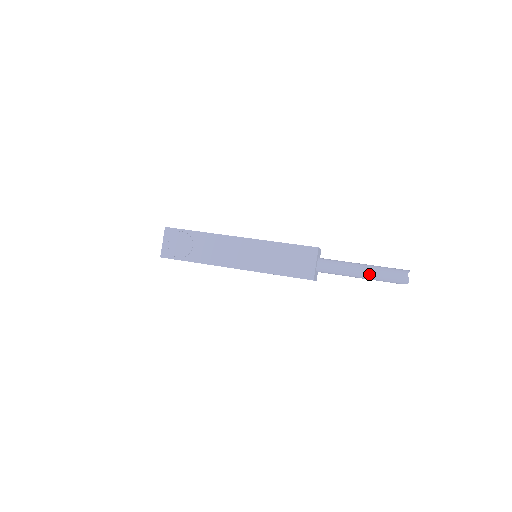
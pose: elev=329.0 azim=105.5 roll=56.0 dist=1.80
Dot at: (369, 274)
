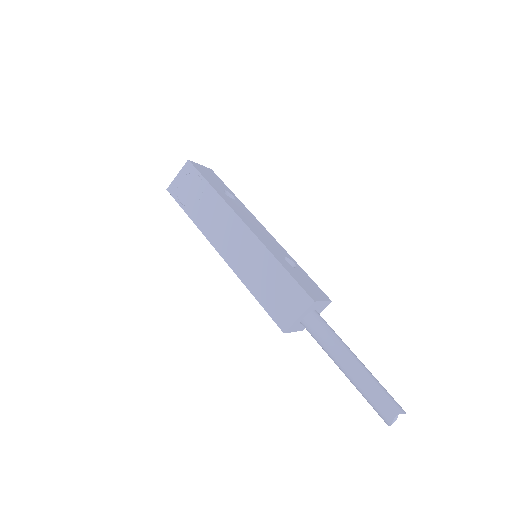
Dot at: (352, 376)
